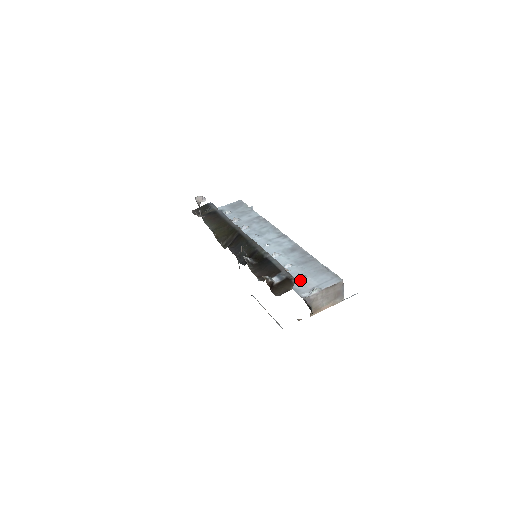
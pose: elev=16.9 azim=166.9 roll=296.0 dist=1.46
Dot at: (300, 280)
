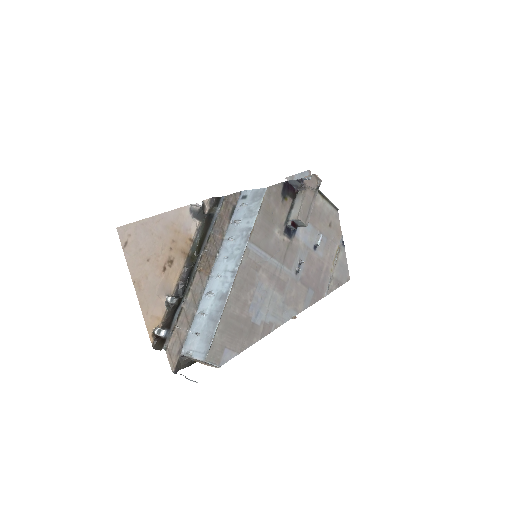
Dot at: (195, 335)
